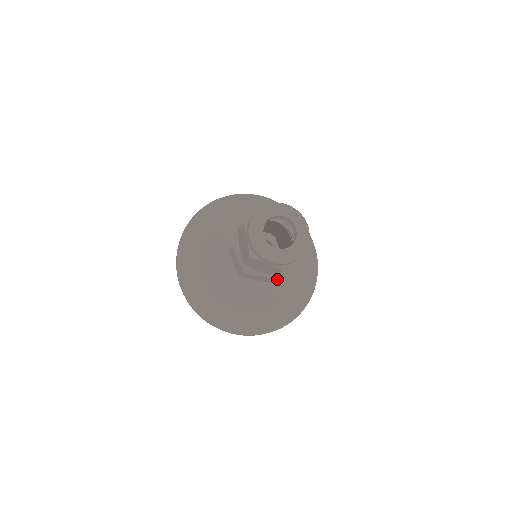
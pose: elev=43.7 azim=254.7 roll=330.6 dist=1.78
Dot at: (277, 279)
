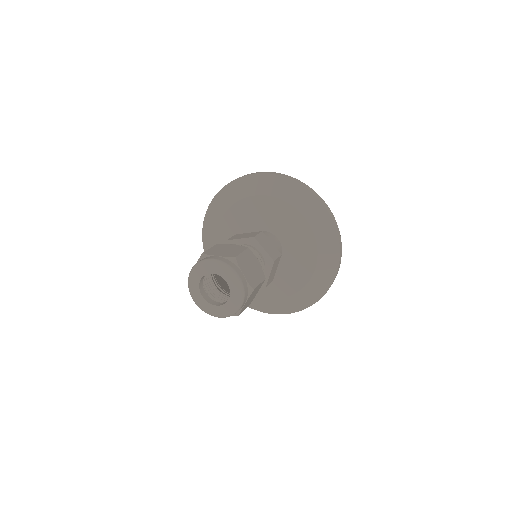
Dot at: (295, 259)
